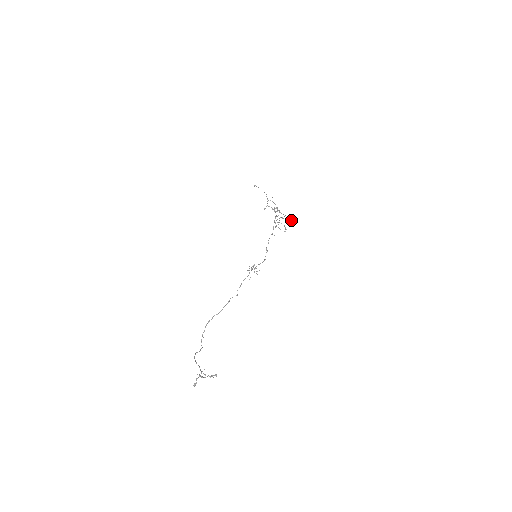
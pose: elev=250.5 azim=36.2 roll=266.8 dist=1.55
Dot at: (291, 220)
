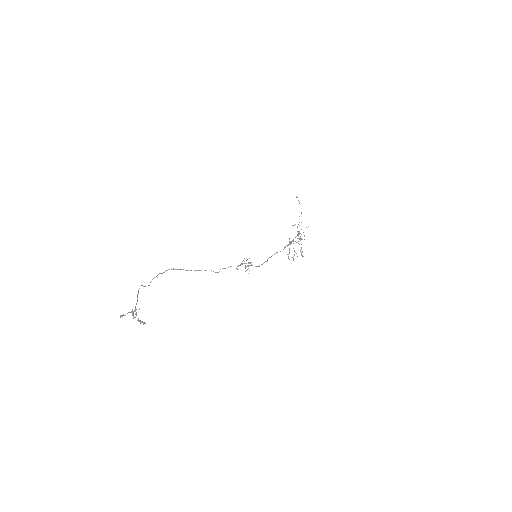
Dot at: (303, 256)
